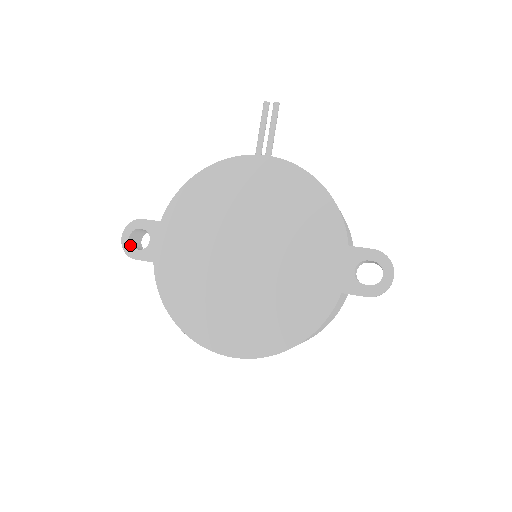
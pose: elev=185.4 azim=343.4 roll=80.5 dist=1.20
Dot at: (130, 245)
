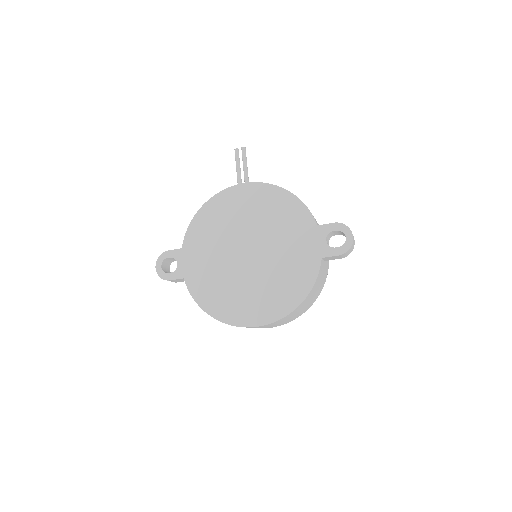
Dot at: (163, 271)
